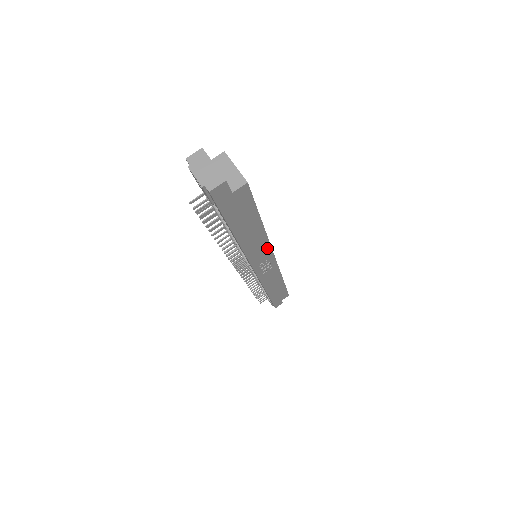
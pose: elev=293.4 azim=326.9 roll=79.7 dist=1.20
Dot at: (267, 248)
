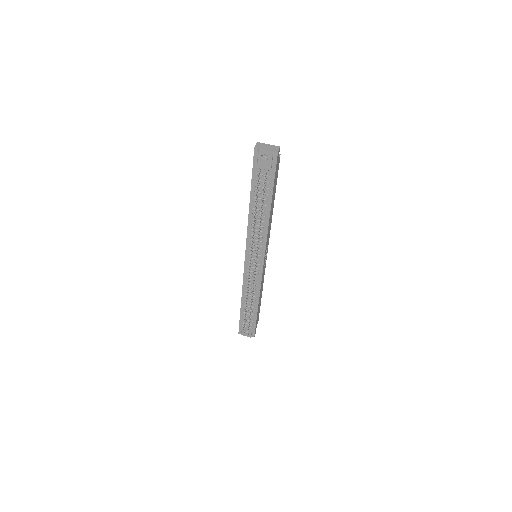
Dot at: (269, 233)
